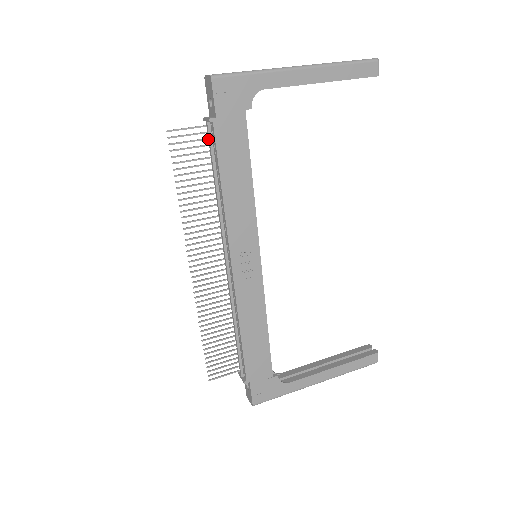
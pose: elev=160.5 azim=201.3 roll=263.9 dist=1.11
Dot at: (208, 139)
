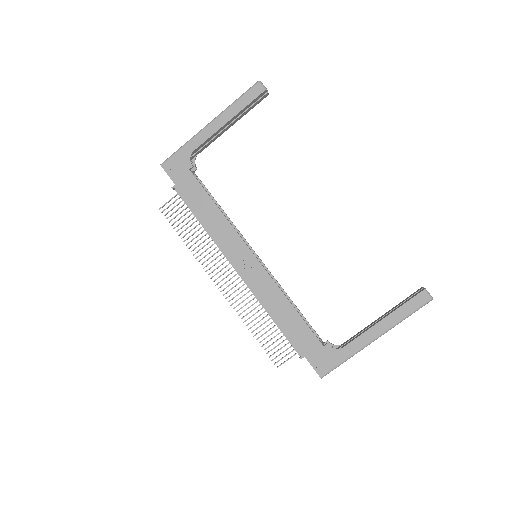
Dot at: (182, 199)
